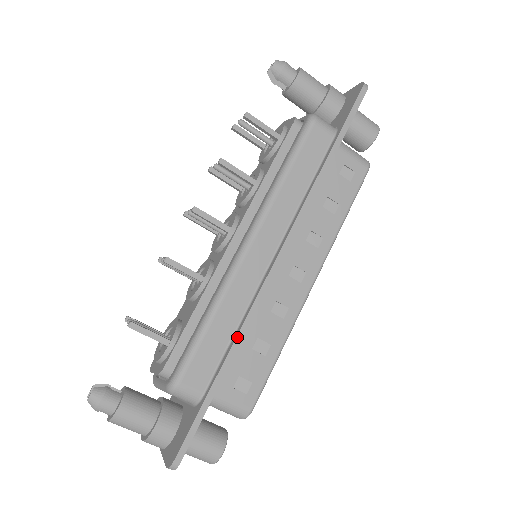
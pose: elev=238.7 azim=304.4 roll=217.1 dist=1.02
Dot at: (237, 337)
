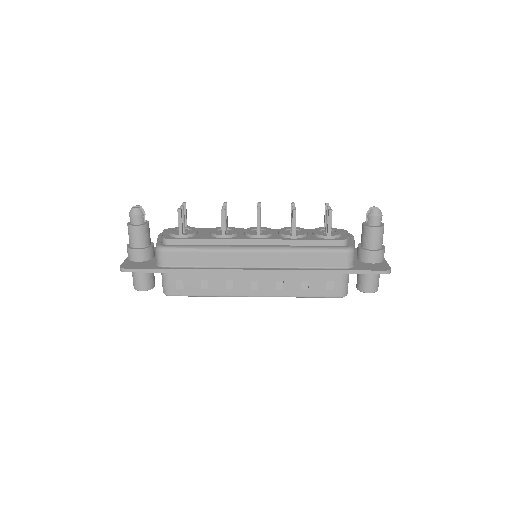
Dot at: (201, 269)
